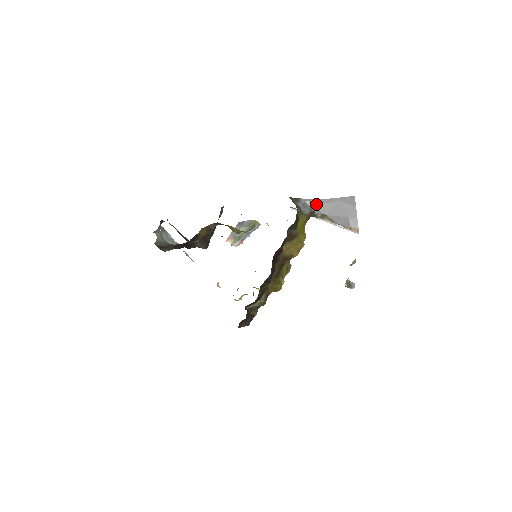
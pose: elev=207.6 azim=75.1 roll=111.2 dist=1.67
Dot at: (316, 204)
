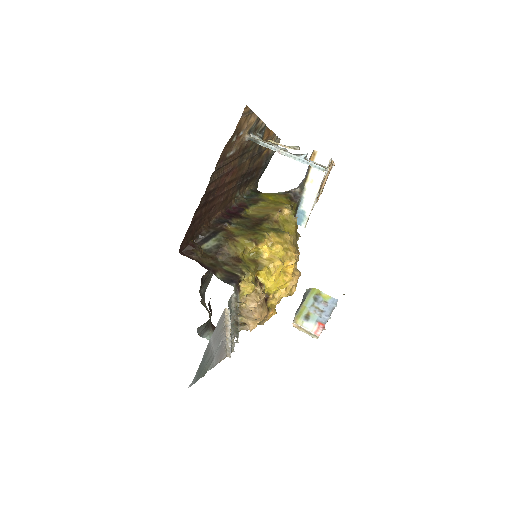
Dot at: (293, 189)
